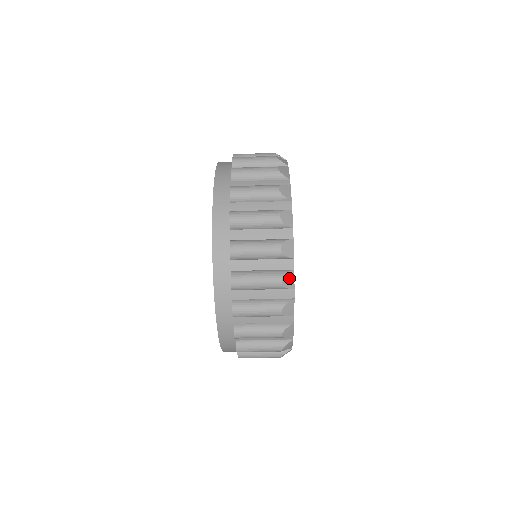
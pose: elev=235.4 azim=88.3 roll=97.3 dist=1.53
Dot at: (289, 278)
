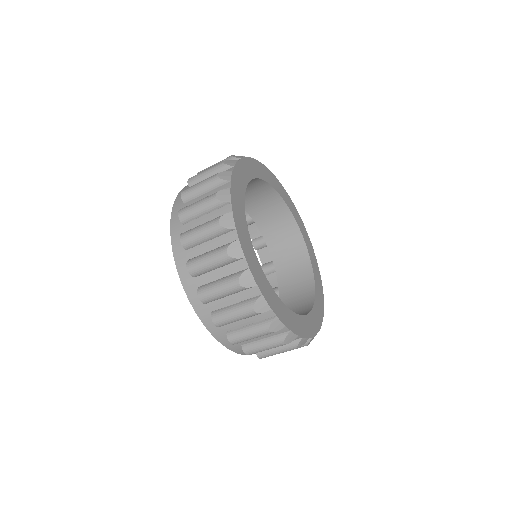
Dot at: (260, 304)
